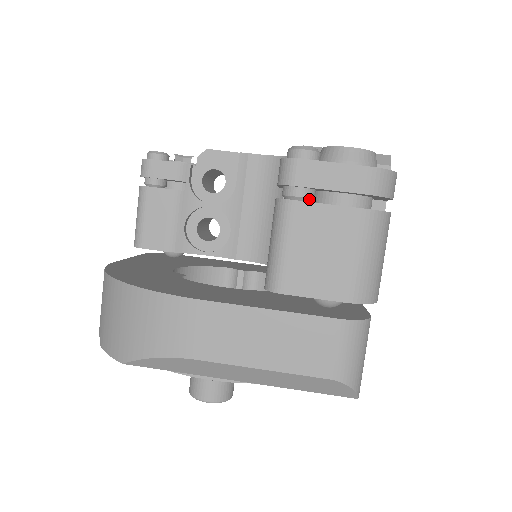
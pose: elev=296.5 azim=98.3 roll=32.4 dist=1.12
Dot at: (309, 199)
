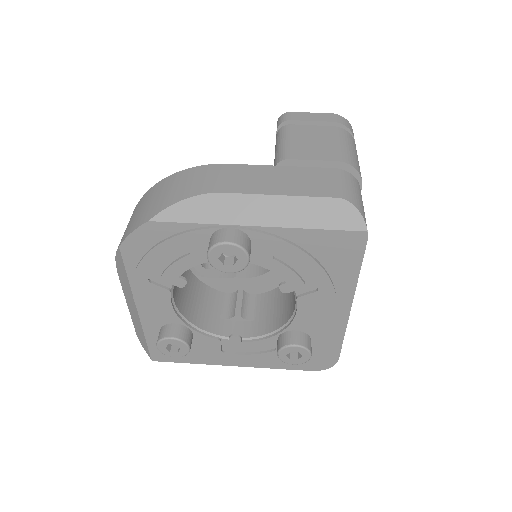
Dot at: occluded
